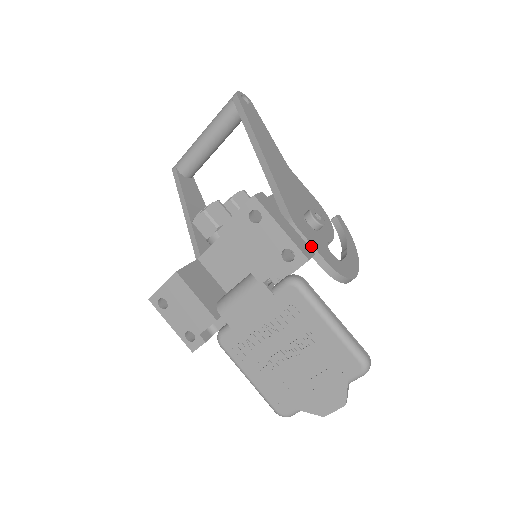
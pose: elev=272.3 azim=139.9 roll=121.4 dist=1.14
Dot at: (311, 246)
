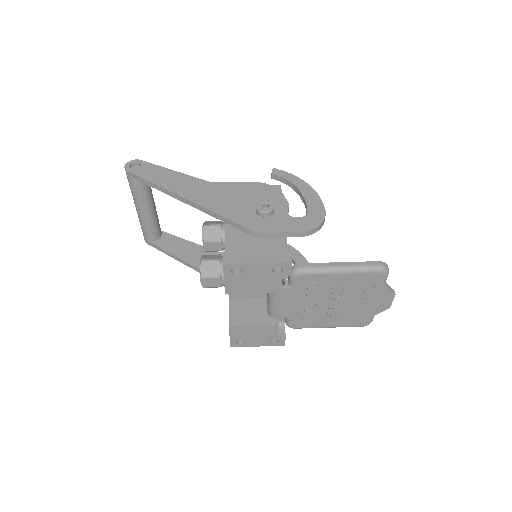
Dot at: (282, 233)
